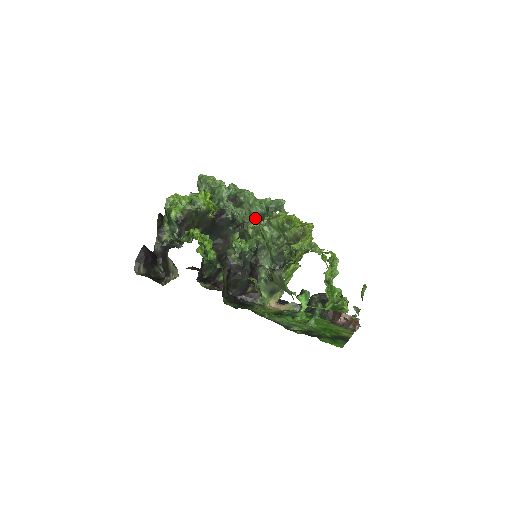
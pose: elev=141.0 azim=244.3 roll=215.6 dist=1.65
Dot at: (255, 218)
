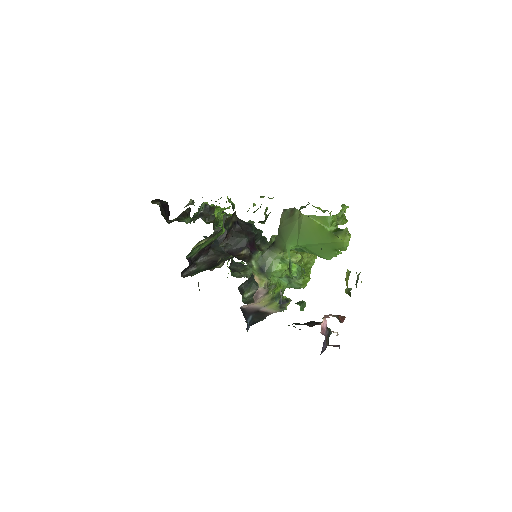
Dot at: occluded
